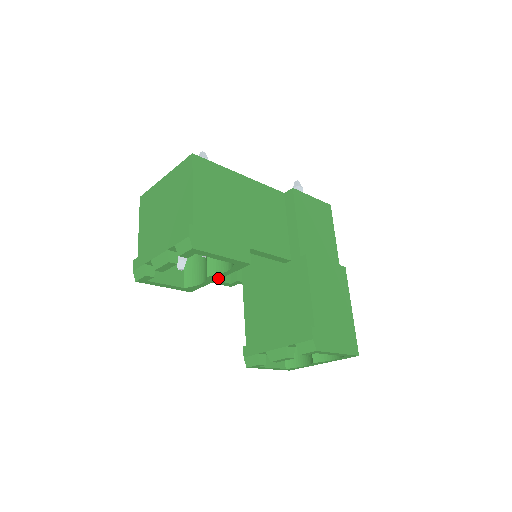
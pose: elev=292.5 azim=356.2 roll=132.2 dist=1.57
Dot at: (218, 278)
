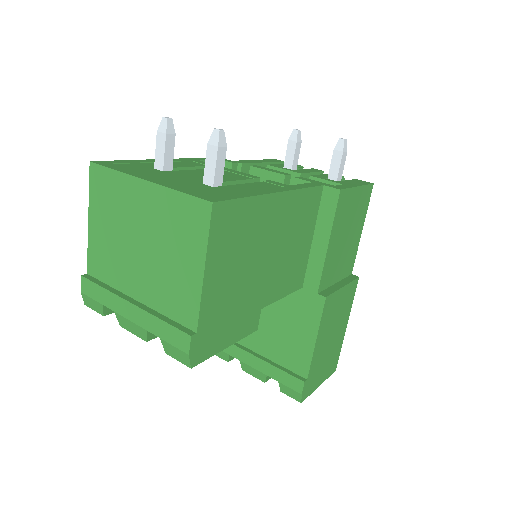
Dot at: occluded
